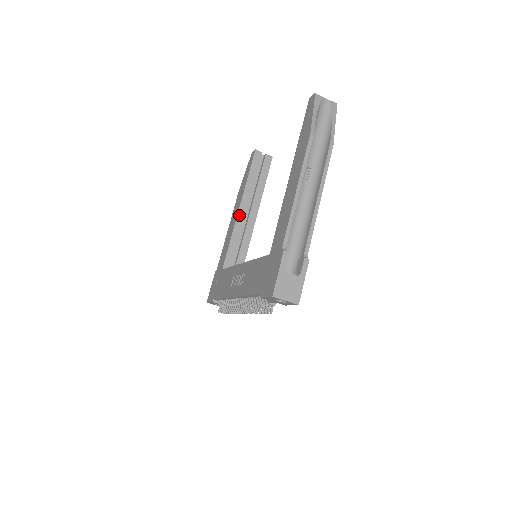
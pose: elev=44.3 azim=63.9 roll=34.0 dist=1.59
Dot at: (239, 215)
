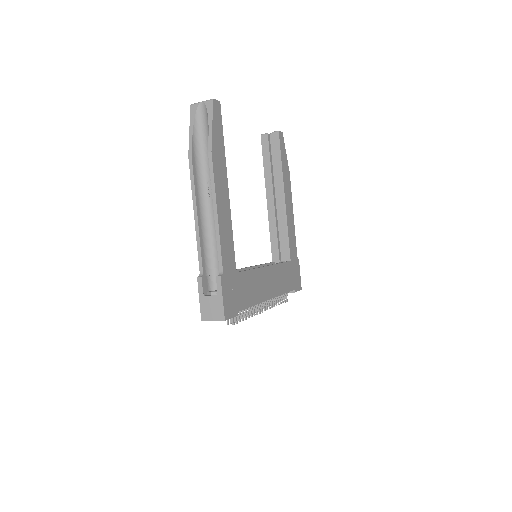
Dot at: (269, 206)
